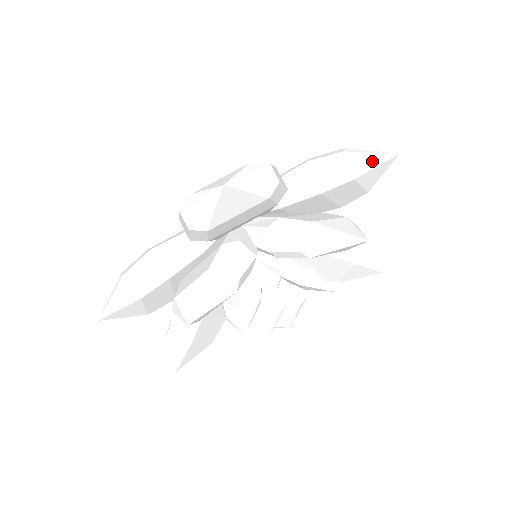
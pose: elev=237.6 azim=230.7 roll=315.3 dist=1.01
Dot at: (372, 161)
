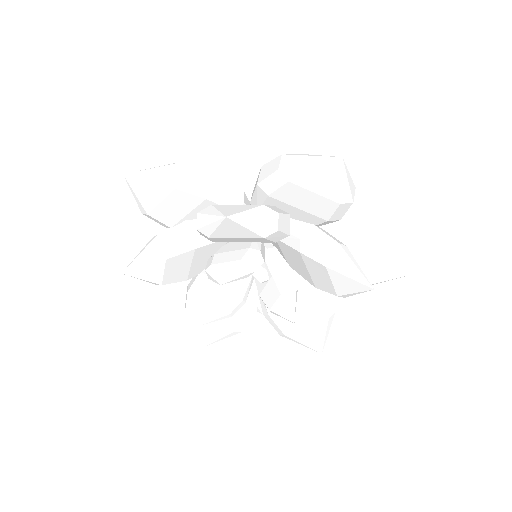
Dot at: (393, 261)
